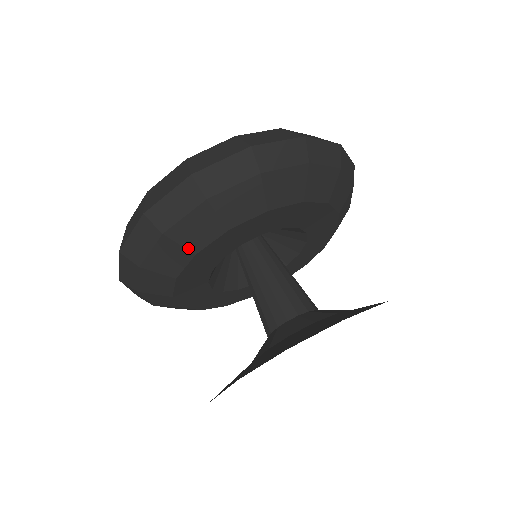
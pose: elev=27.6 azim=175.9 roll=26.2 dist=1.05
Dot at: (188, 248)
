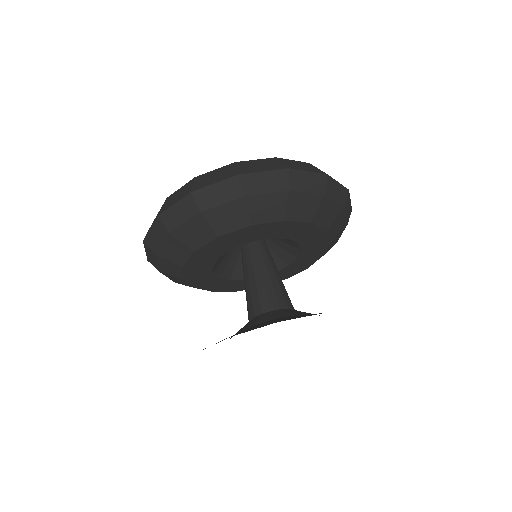
Dot at: (250, 217)
